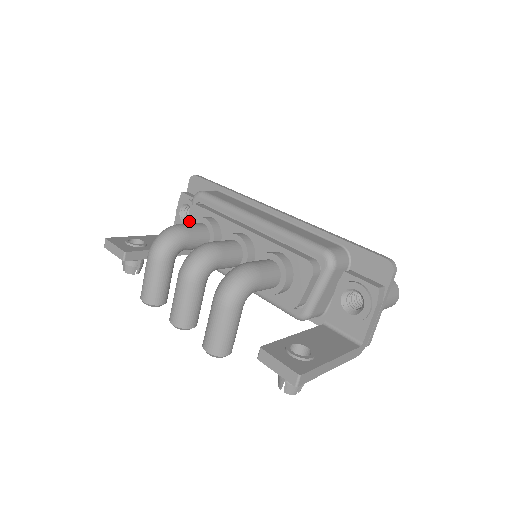
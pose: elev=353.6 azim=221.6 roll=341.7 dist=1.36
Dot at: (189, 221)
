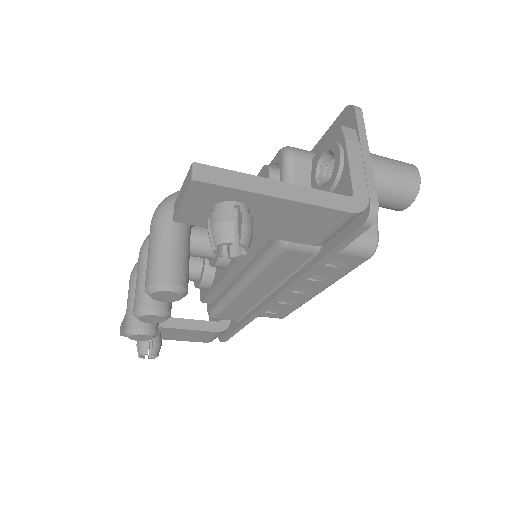
Dot at: occluded
